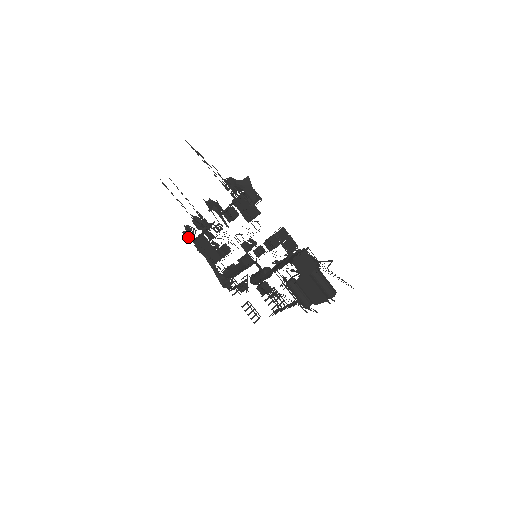
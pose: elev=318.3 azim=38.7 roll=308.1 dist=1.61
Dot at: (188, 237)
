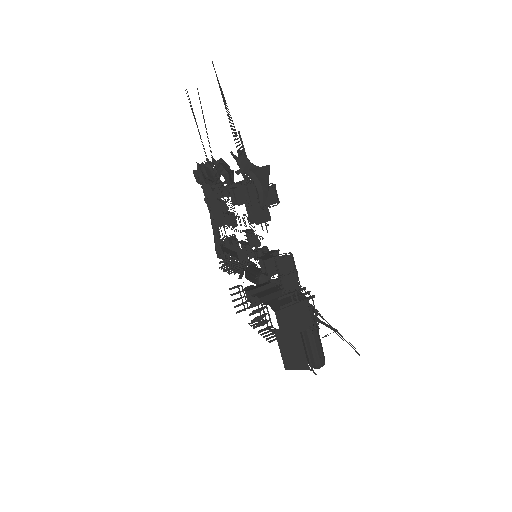
Dot at: (197, 179)
